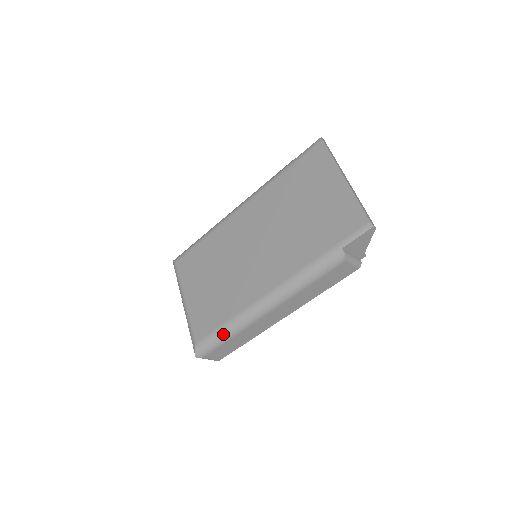
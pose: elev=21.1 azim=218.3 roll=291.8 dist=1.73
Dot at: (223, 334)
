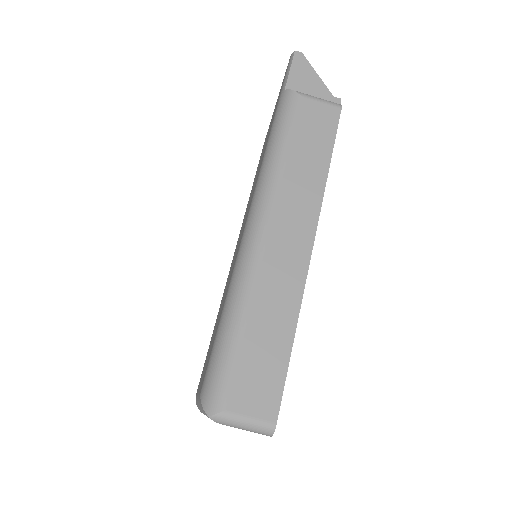
Dot at: (226, 323)
